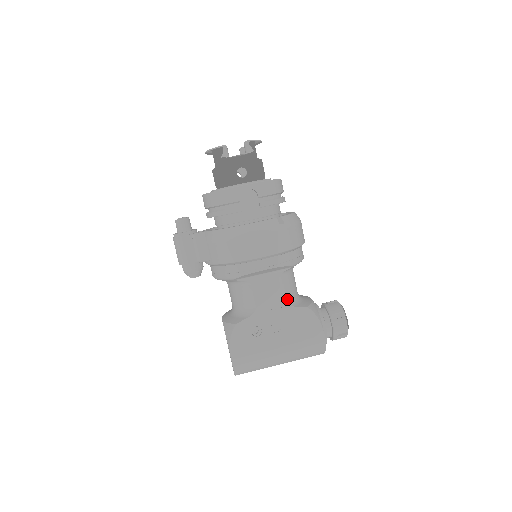
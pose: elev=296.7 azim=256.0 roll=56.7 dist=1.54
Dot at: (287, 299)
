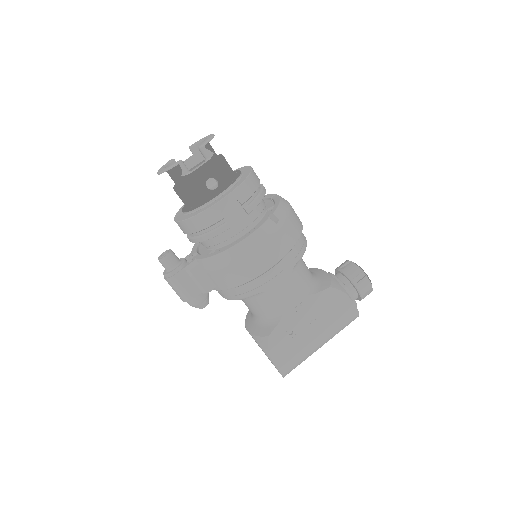
Dot at: (308, 289)
